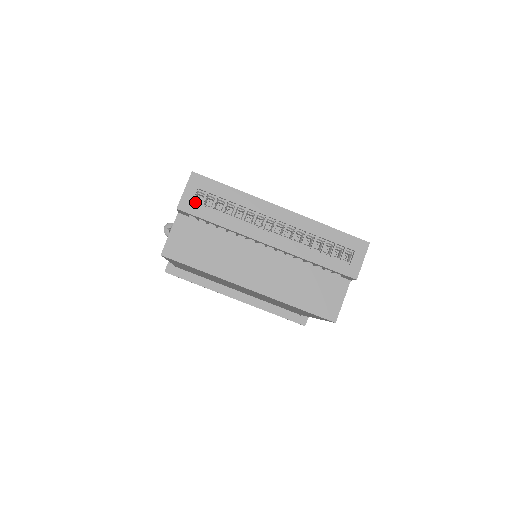
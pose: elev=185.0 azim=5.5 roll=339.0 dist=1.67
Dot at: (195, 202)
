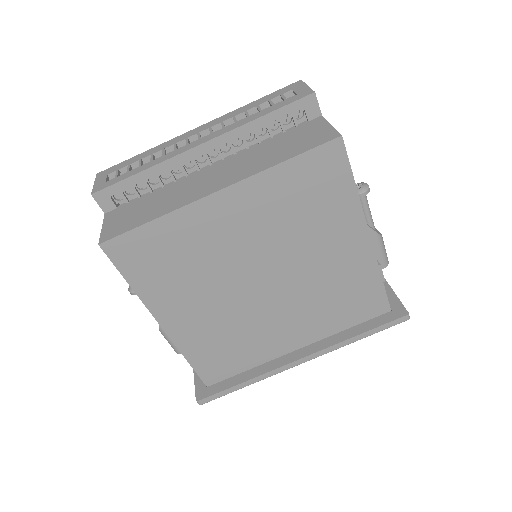
Dot at: occluded
